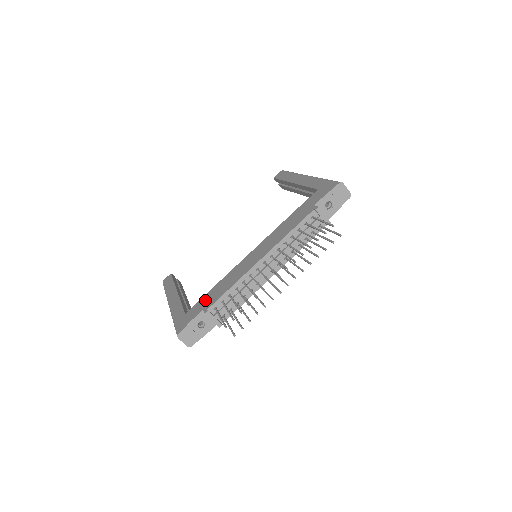
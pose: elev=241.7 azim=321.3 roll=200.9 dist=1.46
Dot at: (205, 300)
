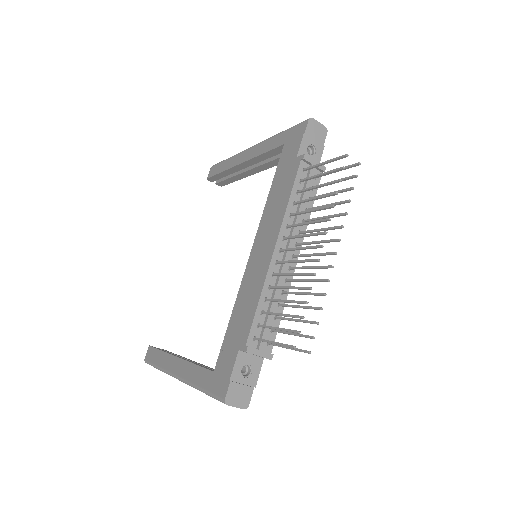
Dot at: (231, 338)
